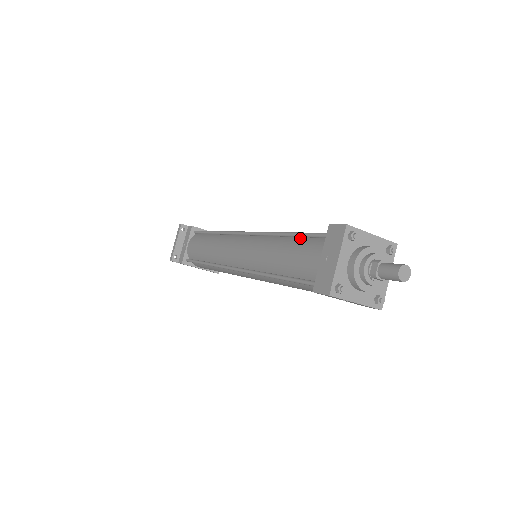
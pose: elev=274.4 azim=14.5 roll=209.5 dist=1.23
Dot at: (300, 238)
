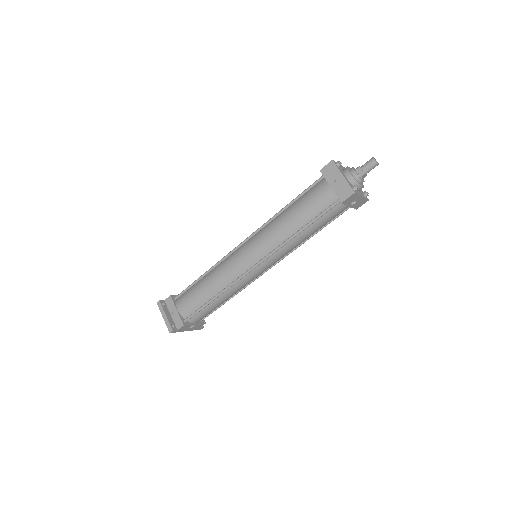
Dot at: (299, 199)
